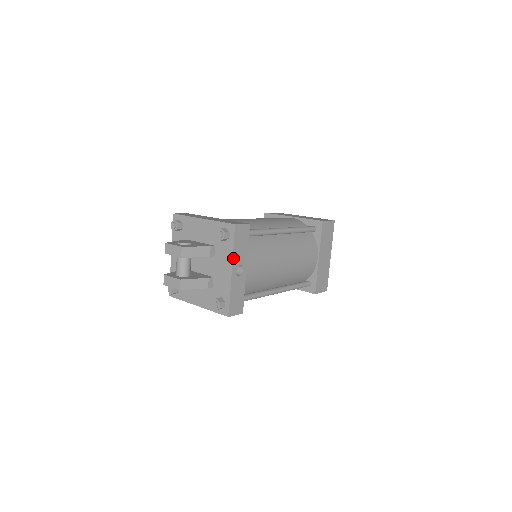
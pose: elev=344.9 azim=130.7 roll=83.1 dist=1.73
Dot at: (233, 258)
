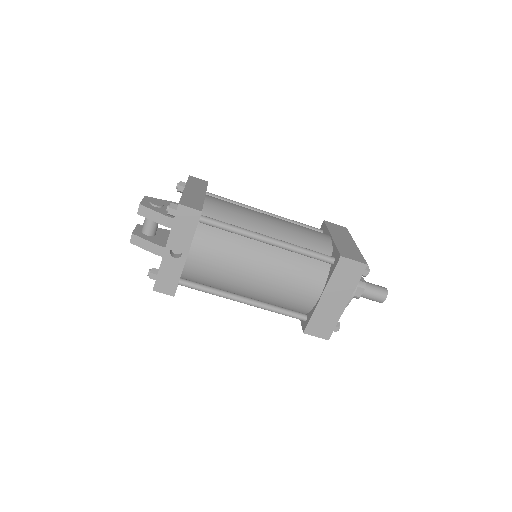
Dot at: (170, 237)
